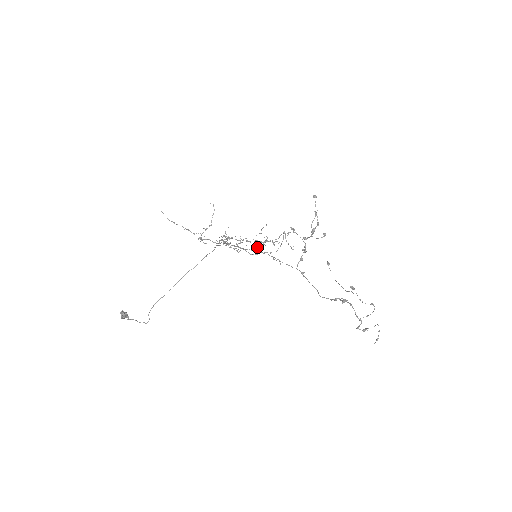
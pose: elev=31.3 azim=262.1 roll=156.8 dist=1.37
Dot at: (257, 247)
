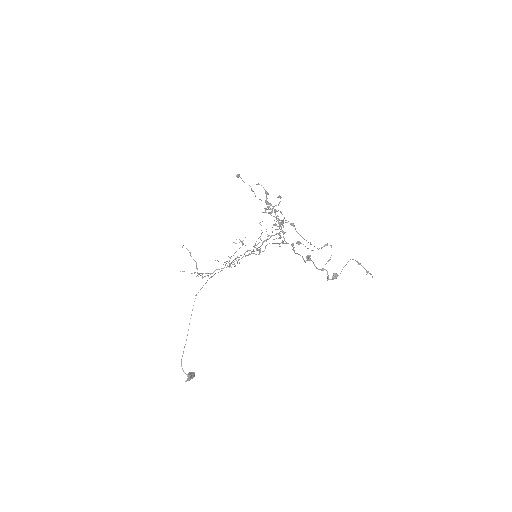
Dot at: occluded
